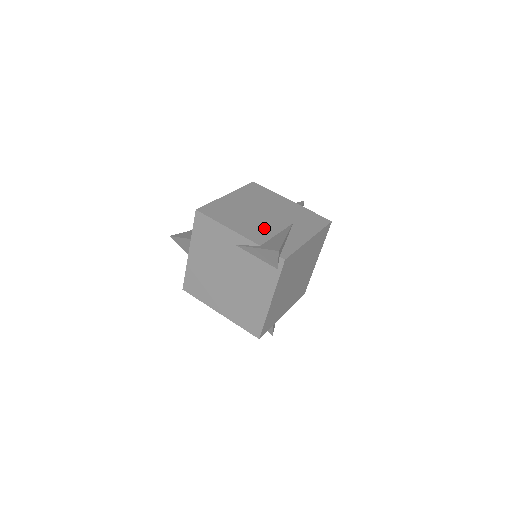
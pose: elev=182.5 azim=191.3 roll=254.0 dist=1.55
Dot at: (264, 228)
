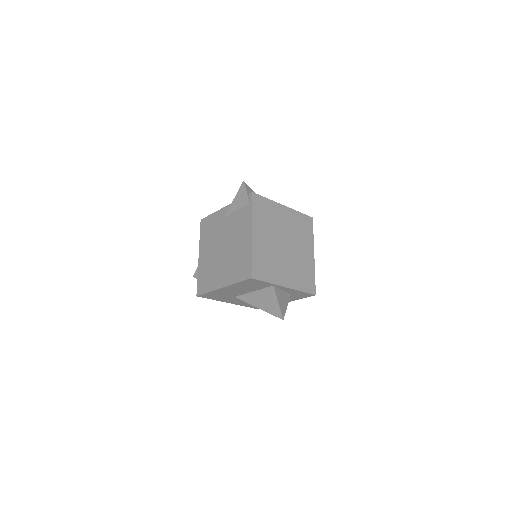
Dot at: occluded
